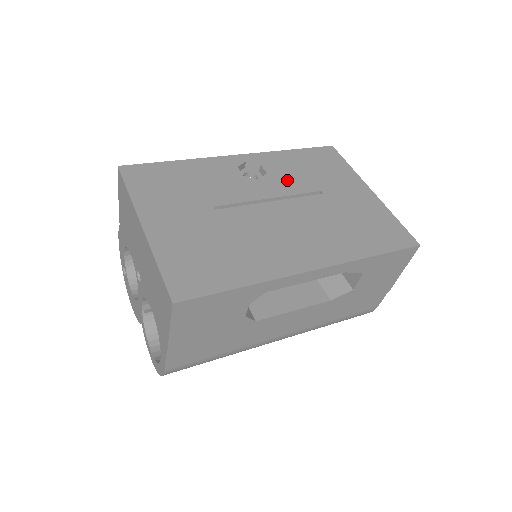
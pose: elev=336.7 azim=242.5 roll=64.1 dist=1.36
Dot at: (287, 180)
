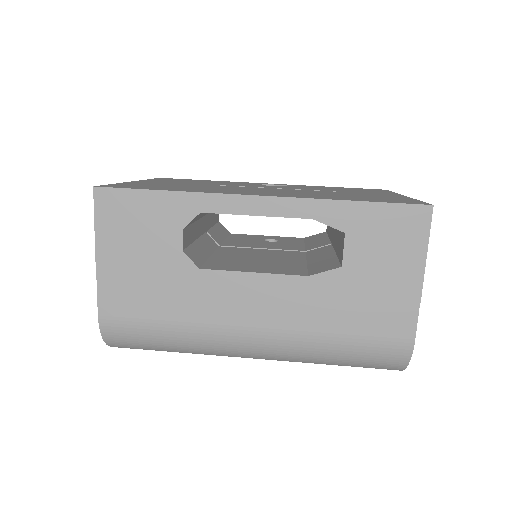
Dot at: (304, 188)
